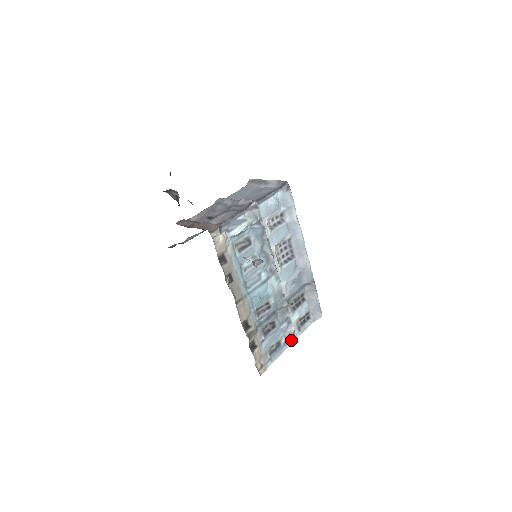
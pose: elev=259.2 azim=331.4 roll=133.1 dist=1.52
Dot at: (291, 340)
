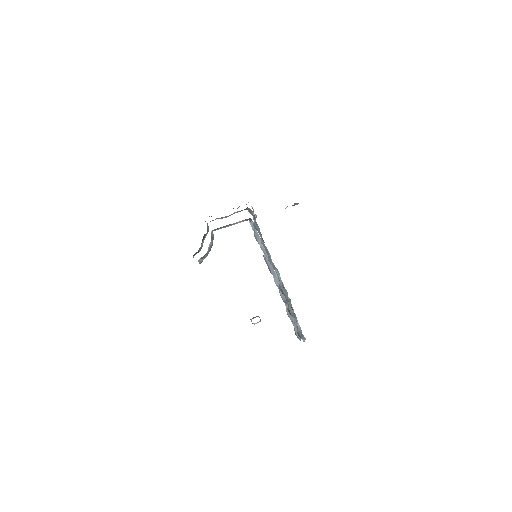
Dot at: (302, 336)
